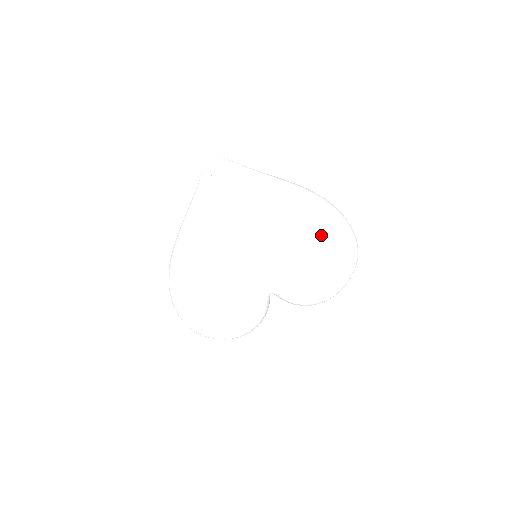
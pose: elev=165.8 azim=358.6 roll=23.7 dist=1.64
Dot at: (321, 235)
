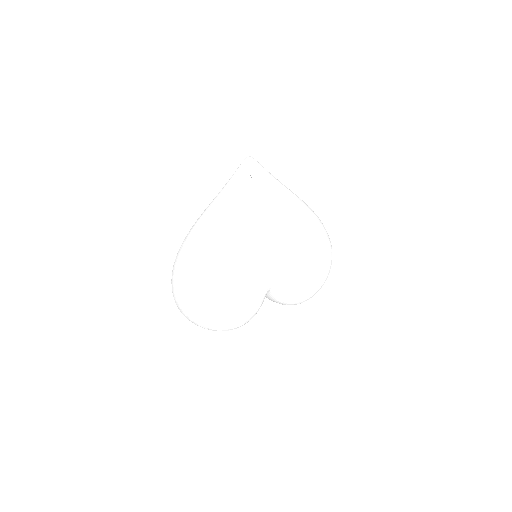
Dot at: (320, 248)
